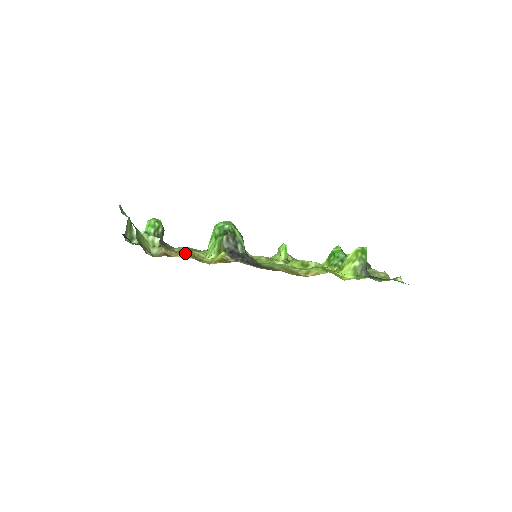
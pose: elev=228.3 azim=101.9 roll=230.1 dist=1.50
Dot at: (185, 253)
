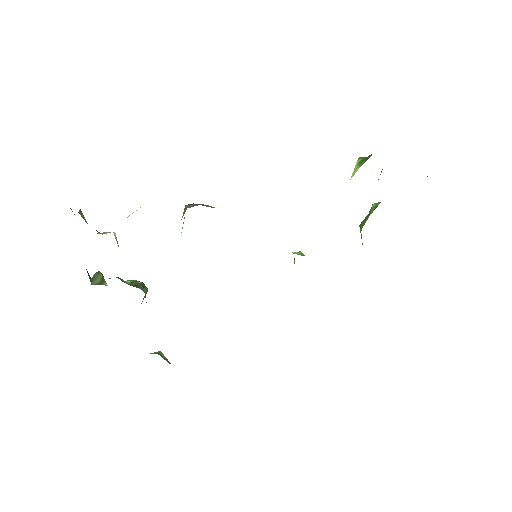
Dot at: occluded
